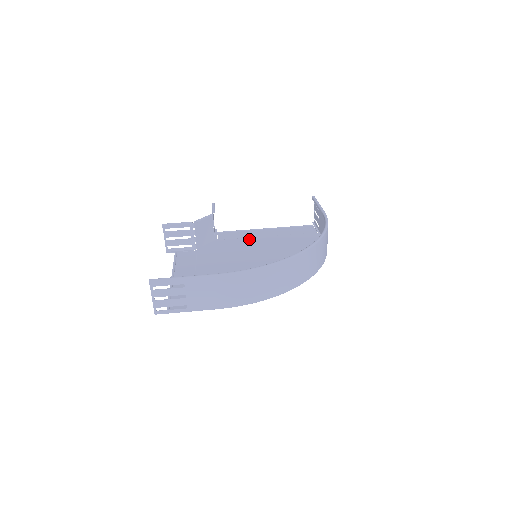
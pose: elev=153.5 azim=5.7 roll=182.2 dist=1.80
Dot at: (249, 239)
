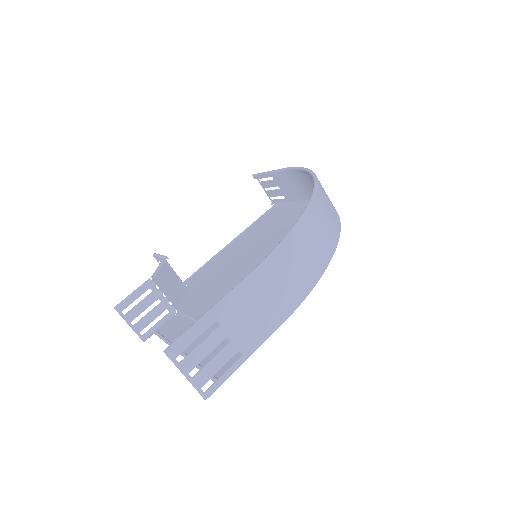
Dot at: (225, 259)
